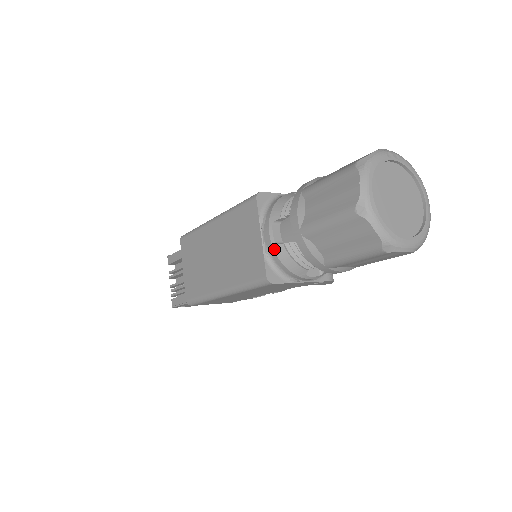
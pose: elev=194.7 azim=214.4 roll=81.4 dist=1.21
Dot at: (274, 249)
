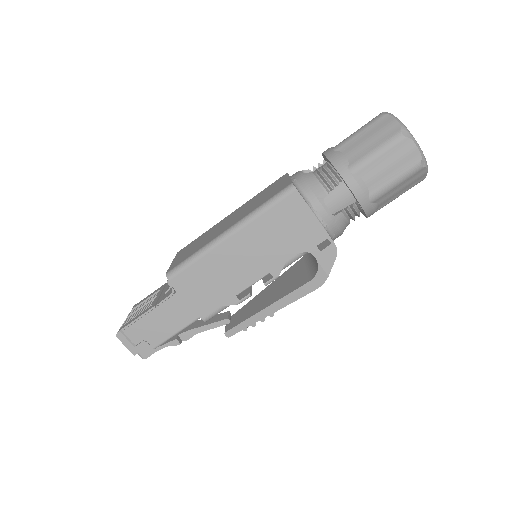
Dot at: (302, 175)
